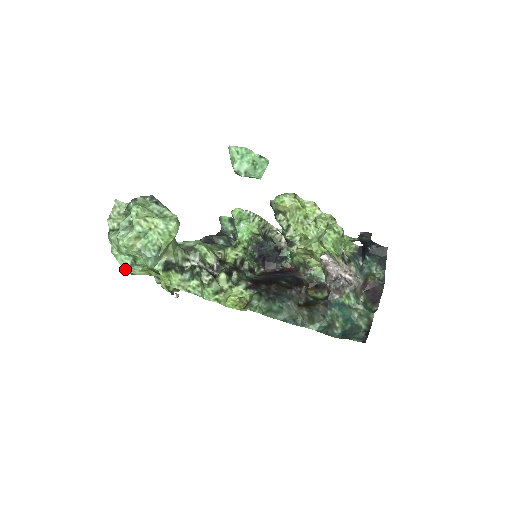
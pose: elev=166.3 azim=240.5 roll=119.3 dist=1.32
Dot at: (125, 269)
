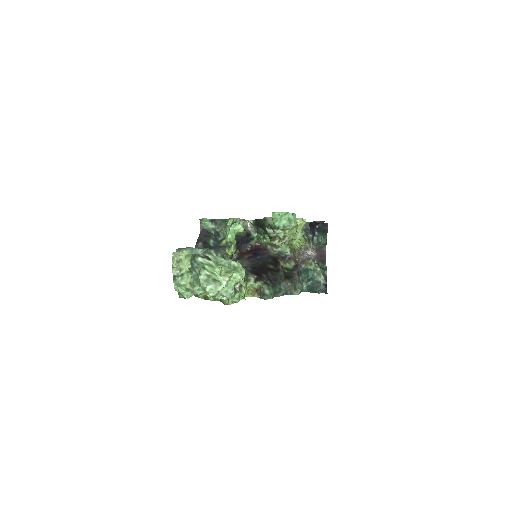
Dot at: (182, 297)
